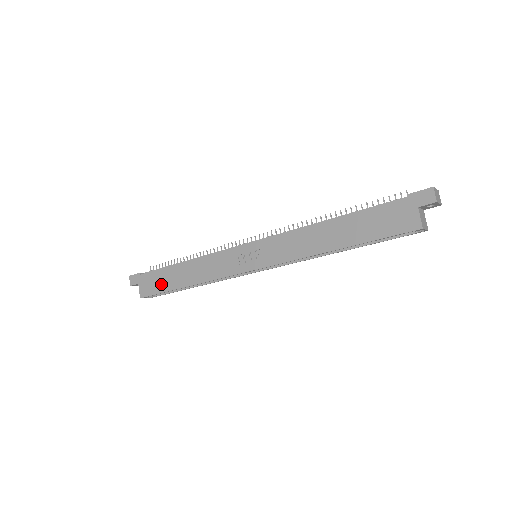
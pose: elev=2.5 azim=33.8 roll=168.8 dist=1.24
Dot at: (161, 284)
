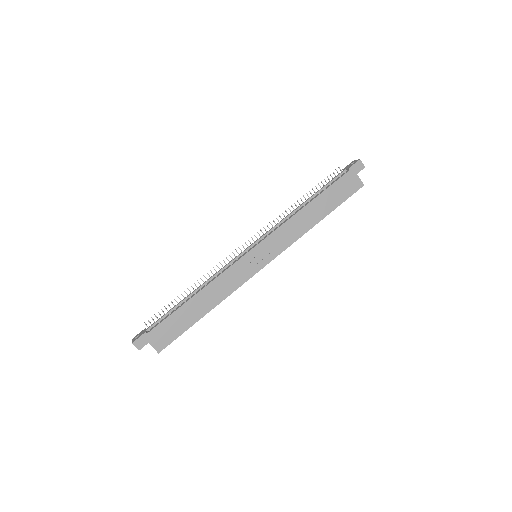
Dot at: (178, 327)
